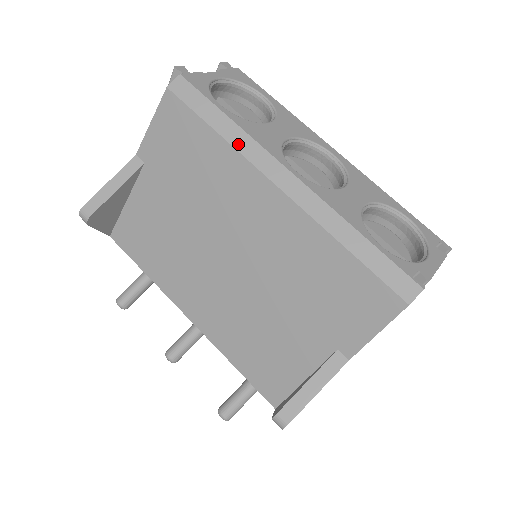
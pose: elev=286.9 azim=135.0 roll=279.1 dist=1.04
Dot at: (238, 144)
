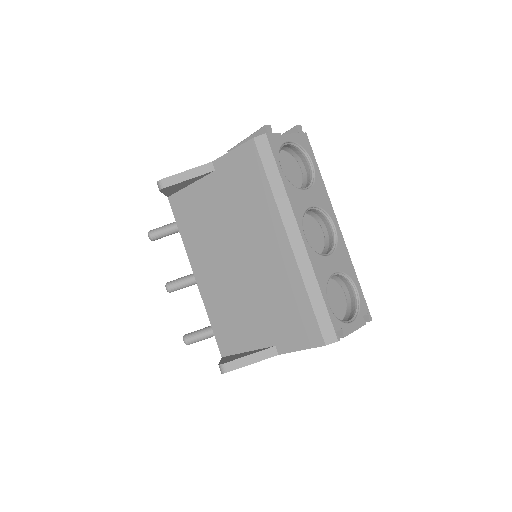
Dot at: (279, 200)
